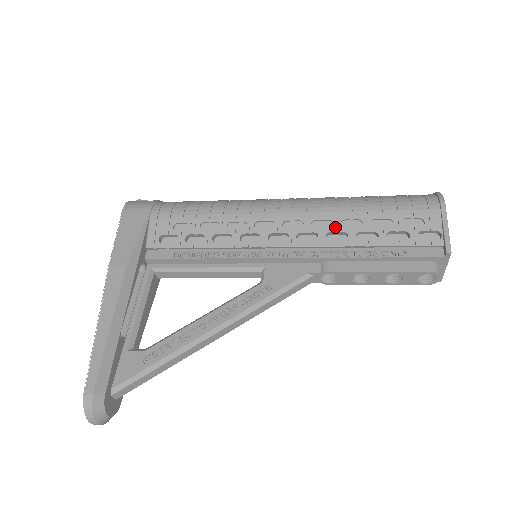
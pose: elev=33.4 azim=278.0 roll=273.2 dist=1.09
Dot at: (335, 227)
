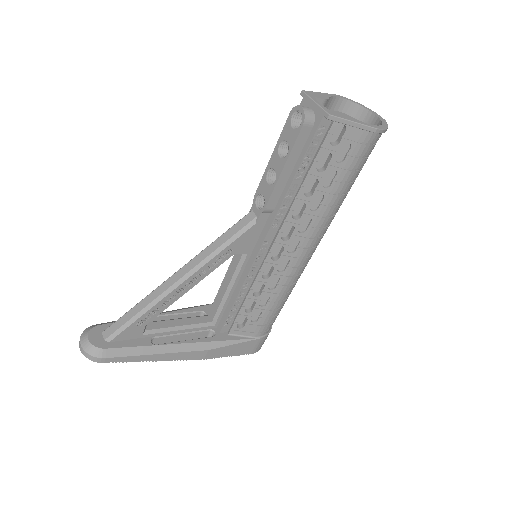
Dot at: occluded
